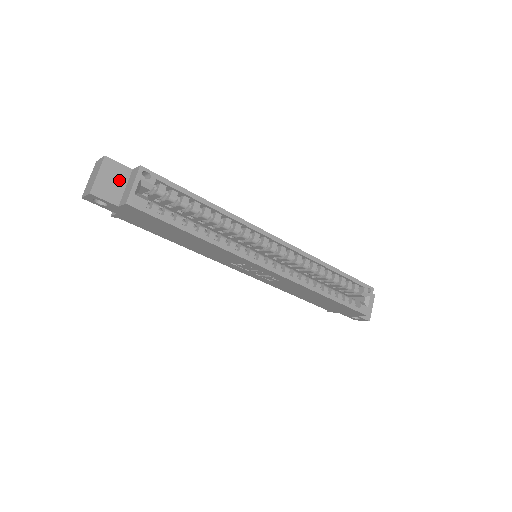
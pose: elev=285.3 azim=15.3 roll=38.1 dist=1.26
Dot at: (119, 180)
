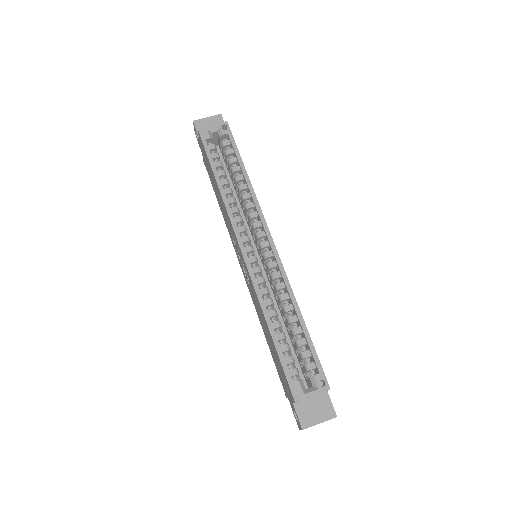
Dot at: occluded
